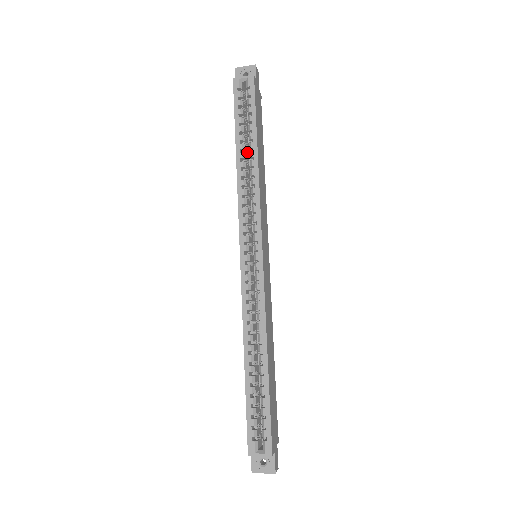
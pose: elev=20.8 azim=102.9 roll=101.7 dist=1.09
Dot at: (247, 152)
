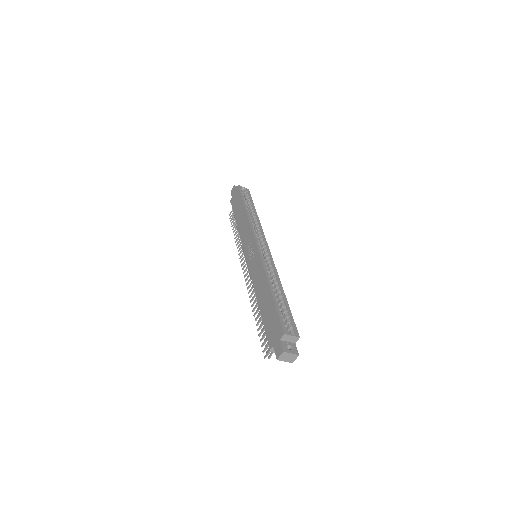
Dot at: occluded
